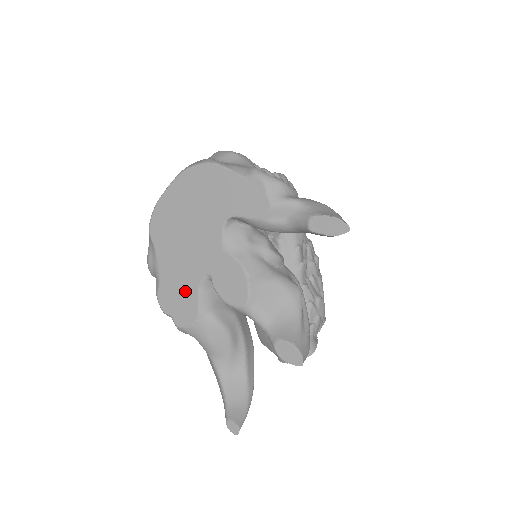
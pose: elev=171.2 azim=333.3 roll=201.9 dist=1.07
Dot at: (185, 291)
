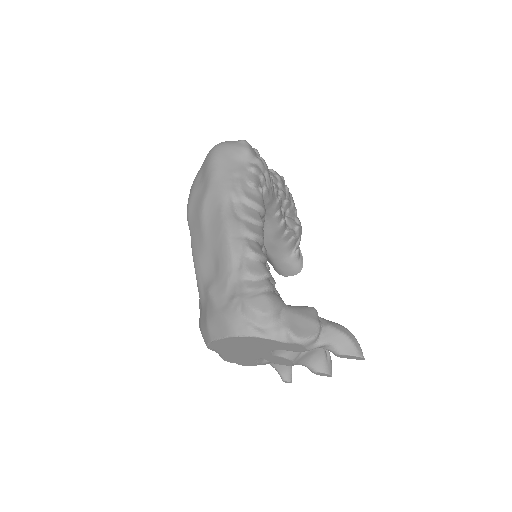
Dot at: (245, 360)
